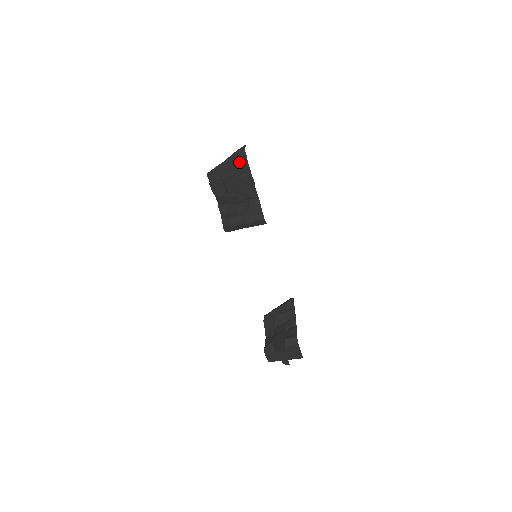
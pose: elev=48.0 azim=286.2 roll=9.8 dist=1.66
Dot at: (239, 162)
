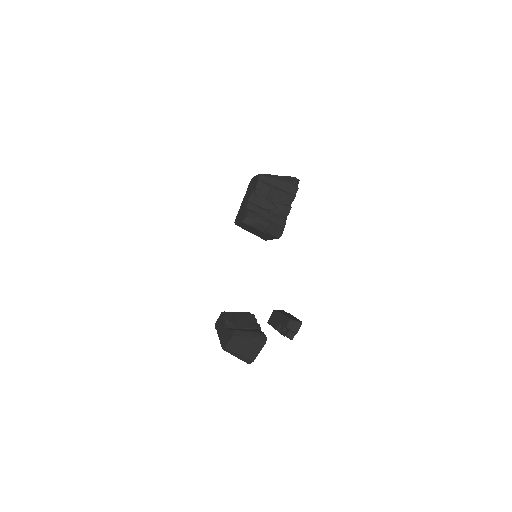
Dot at: (293, 183)
